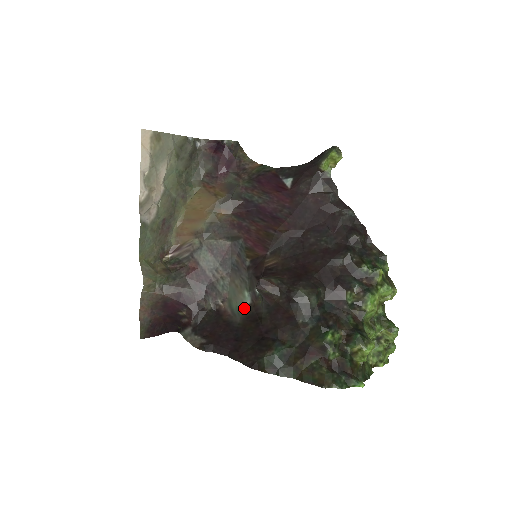
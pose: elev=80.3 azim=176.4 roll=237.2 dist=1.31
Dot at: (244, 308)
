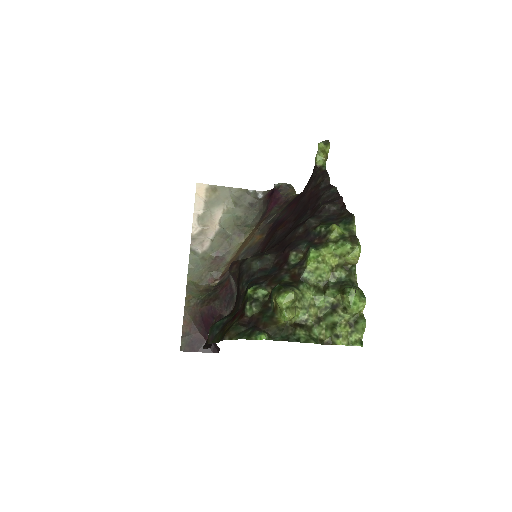
Dot at: occluded
